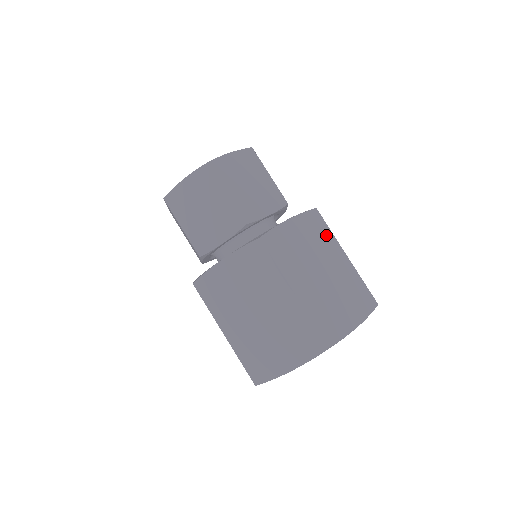
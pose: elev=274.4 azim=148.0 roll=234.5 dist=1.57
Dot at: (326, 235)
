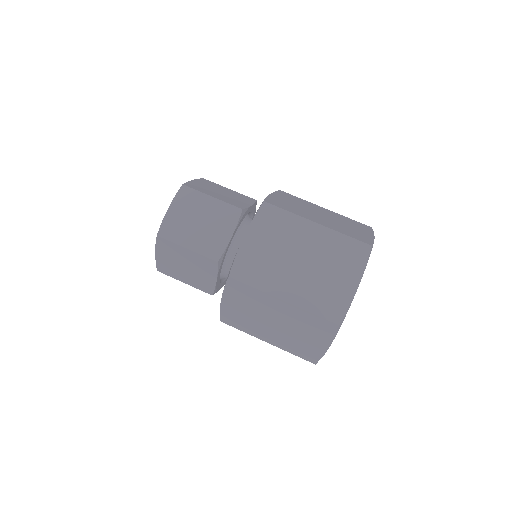
Dot at: (286, 220)
